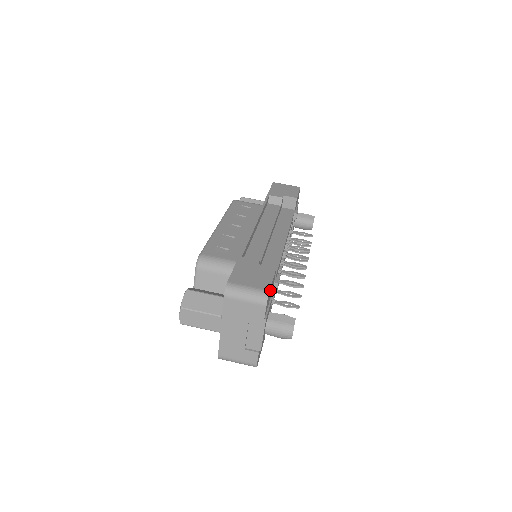
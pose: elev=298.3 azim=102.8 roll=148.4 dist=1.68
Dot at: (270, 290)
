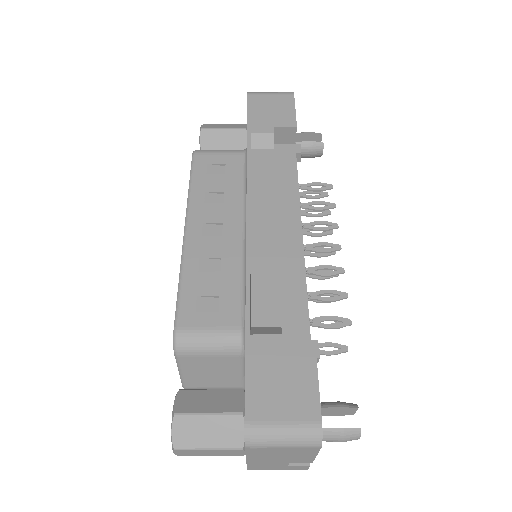
Dot at: (318, 406)
